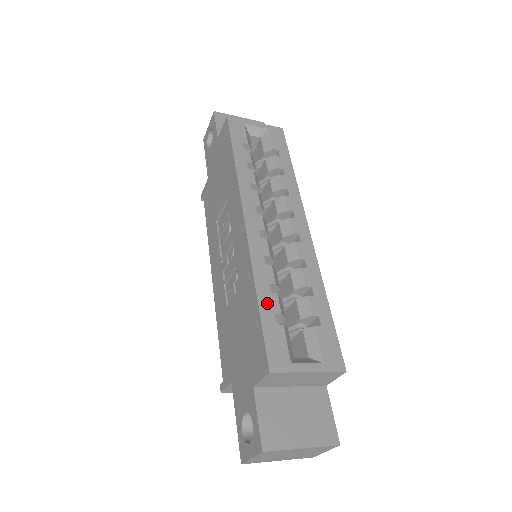
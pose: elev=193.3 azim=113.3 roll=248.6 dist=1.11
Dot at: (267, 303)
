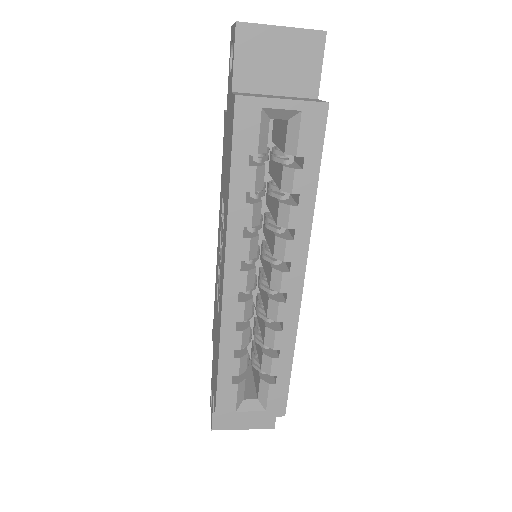
Dot at: (227, 367)
